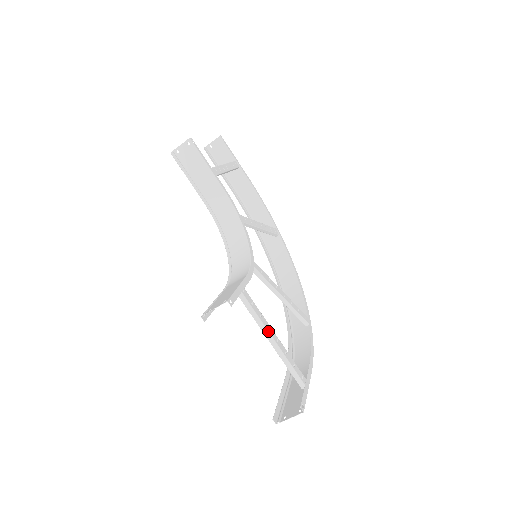
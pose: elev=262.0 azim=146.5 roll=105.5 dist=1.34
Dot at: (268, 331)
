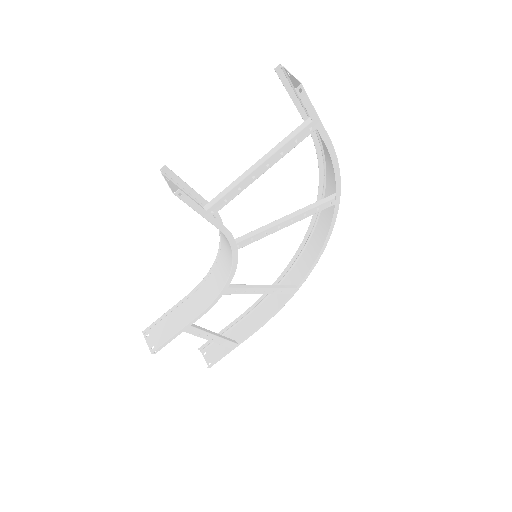
Dot at: occluded
